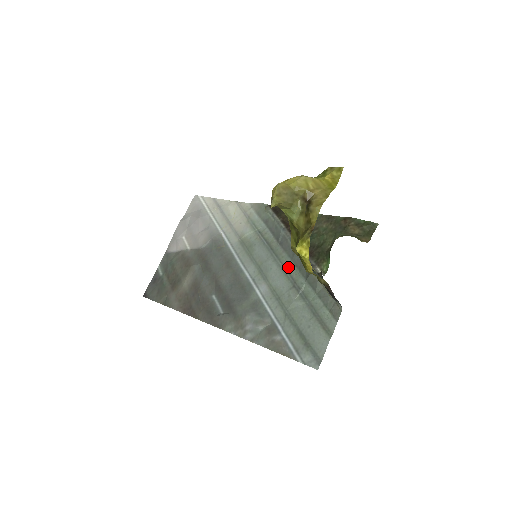
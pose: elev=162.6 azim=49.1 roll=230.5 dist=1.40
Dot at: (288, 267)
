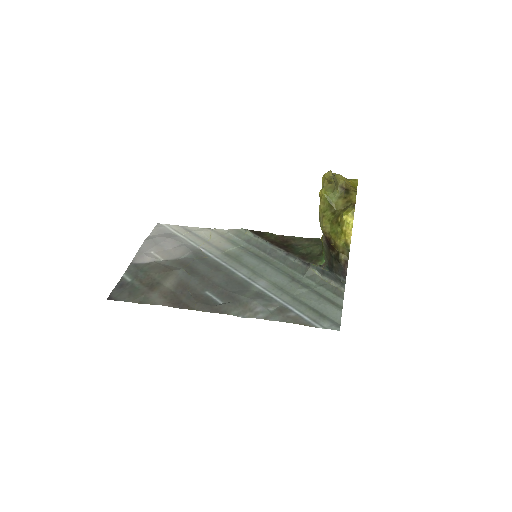
Dot at: (282, 268)
